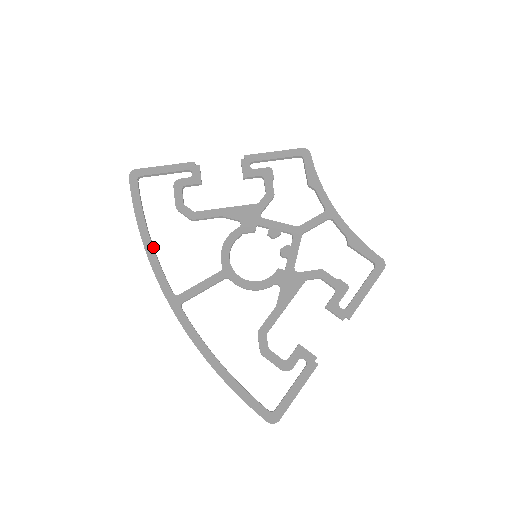
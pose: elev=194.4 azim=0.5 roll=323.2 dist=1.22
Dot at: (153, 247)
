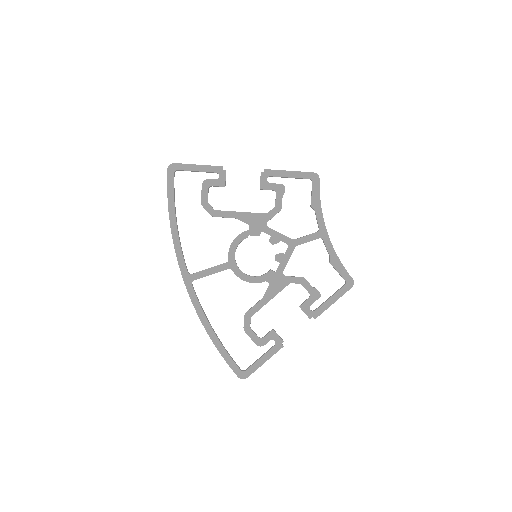
Dot at: (178, 232)
